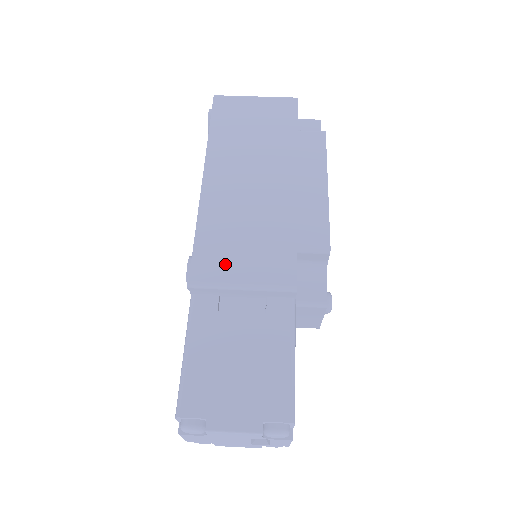
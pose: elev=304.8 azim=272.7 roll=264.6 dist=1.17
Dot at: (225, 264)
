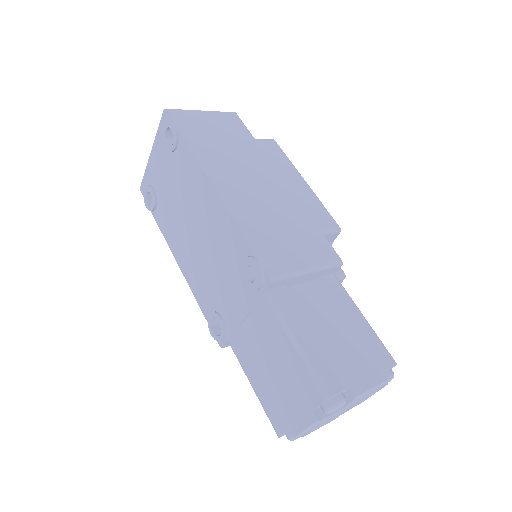
Dot at: (285, 255)
